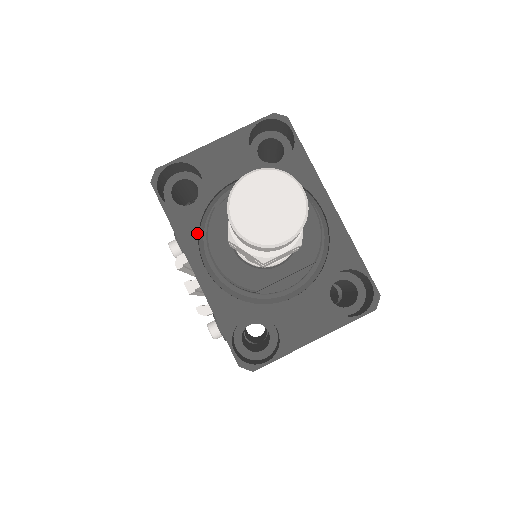
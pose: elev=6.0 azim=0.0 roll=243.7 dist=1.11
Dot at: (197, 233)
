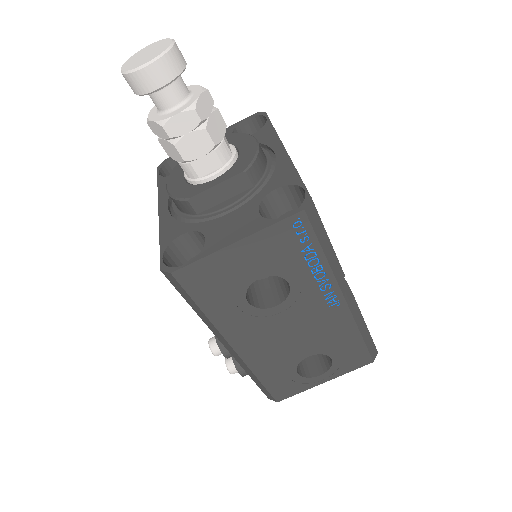
Dot at: occluded
